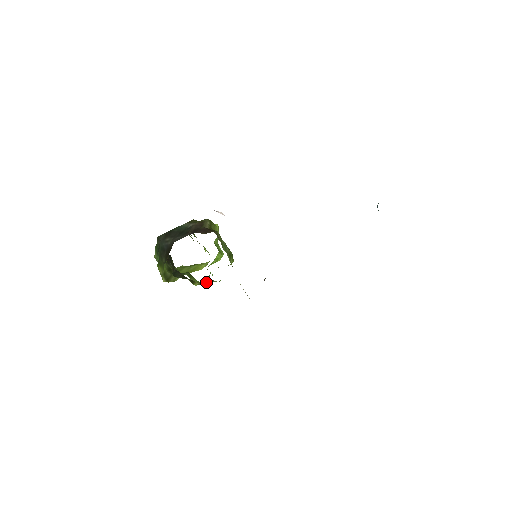
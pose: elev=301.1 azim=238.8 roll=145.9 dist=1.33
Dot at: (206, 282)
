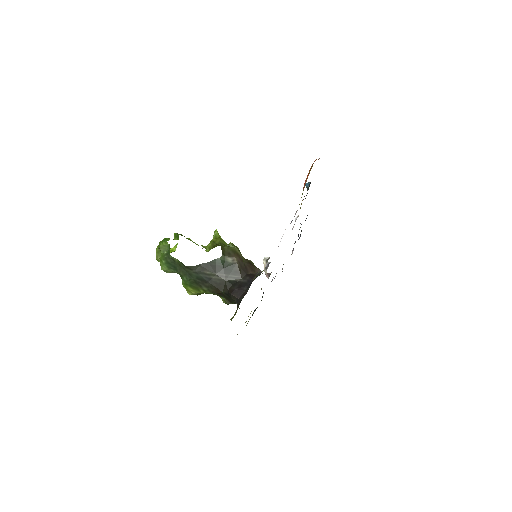
Dot at: occluded
